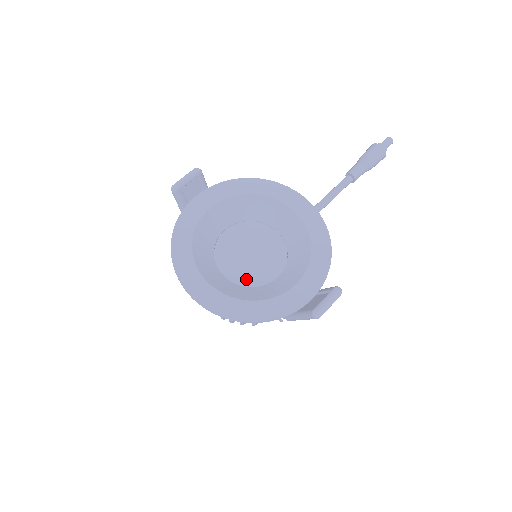
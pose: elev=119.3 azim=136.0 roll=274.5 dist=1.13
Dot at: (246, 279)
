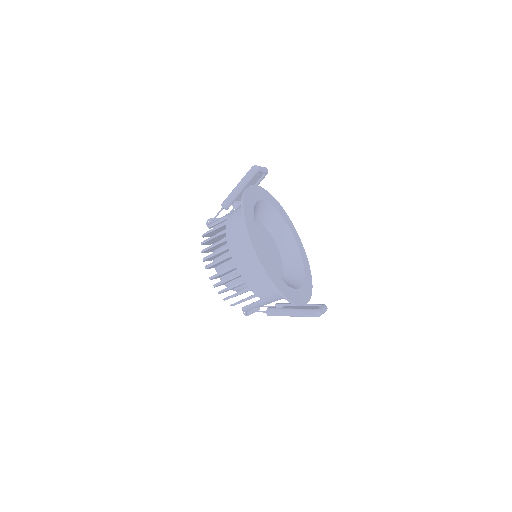
Dot at: occluded
